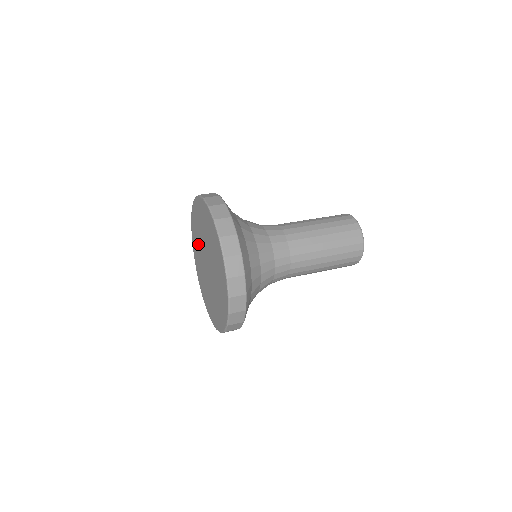
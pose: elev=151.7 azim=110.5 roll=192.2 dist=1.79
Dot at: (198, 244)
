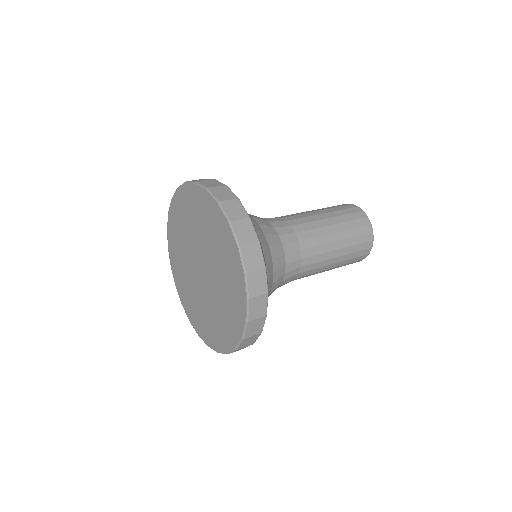
Dot at: (191, 224)
